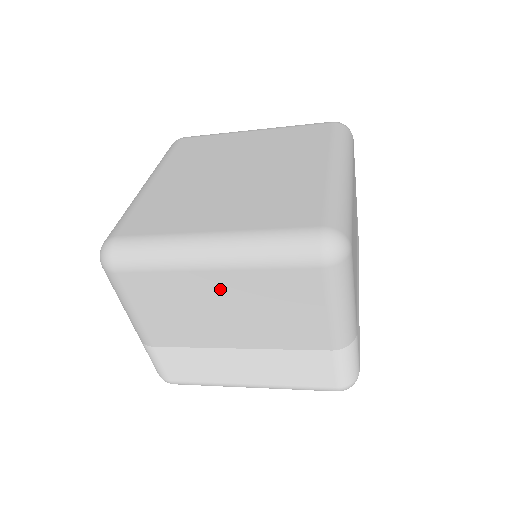
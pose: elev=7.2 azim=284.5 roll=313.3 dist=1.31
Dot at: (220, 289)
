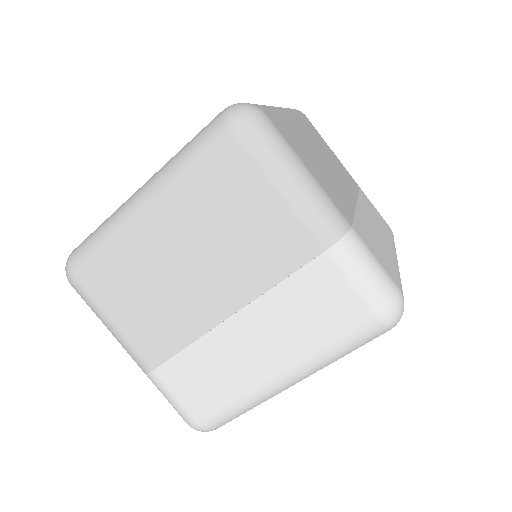
Dot at: (167, 235)
